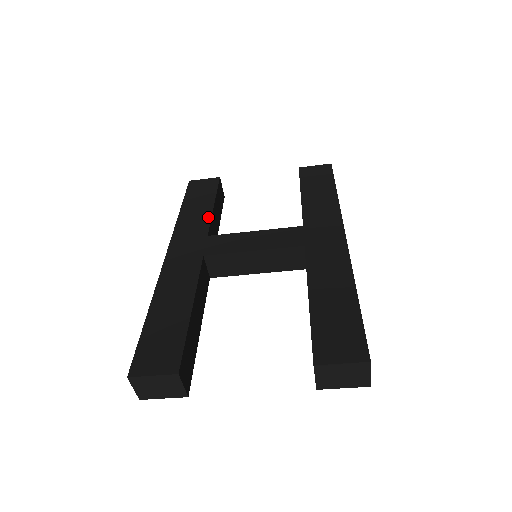
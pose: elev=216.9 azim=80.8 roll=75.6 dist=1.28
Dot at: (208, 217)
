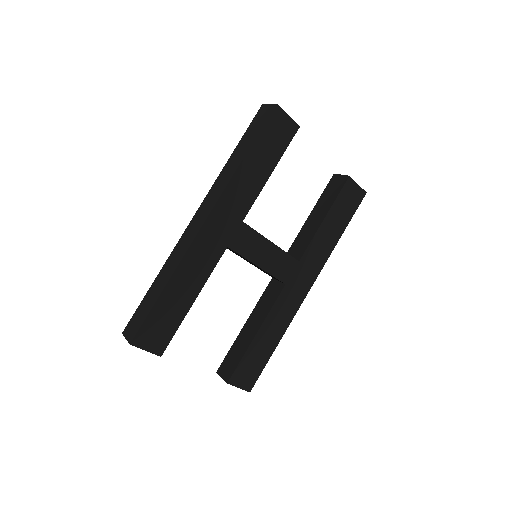
Dot at: (257, 193)
